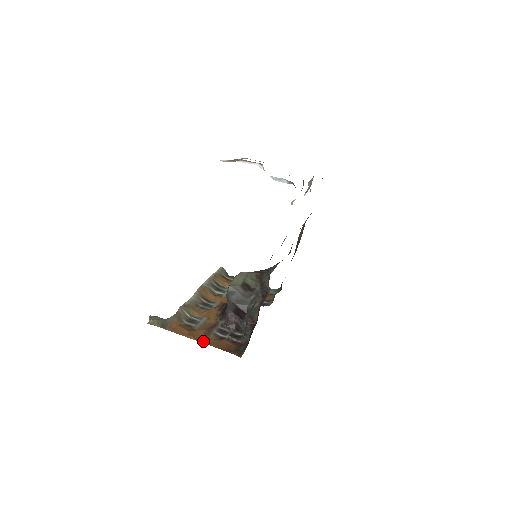
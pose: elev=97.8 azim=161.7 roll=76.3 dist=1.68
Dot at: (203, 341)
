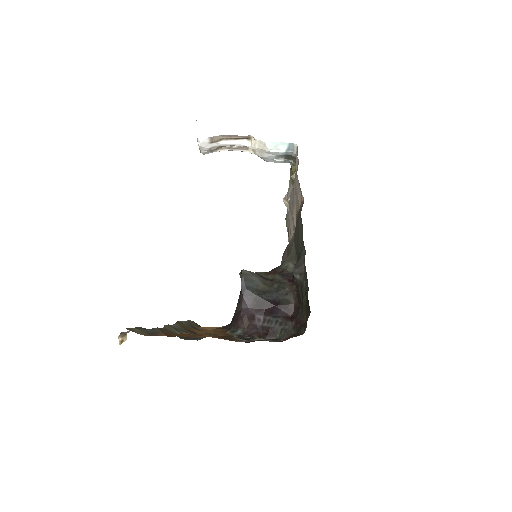
Dot at: occluded
